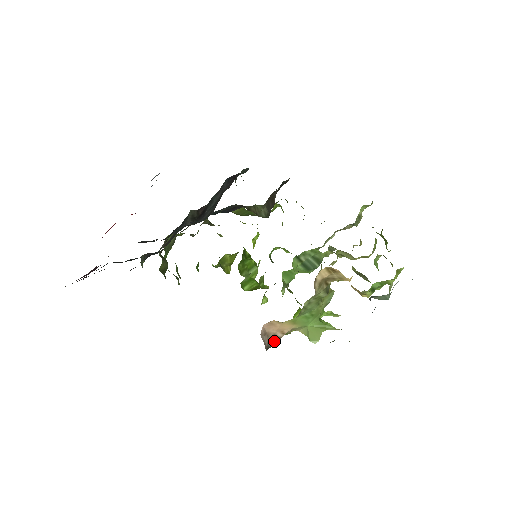
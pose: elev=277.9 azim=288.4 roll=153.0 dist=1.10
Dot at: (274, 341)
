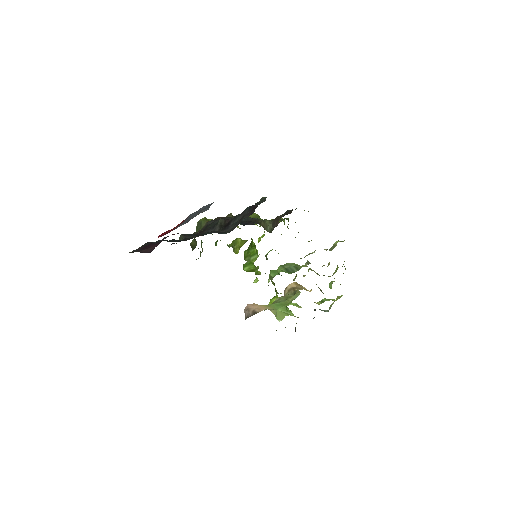
Dot at: (253, 314)
